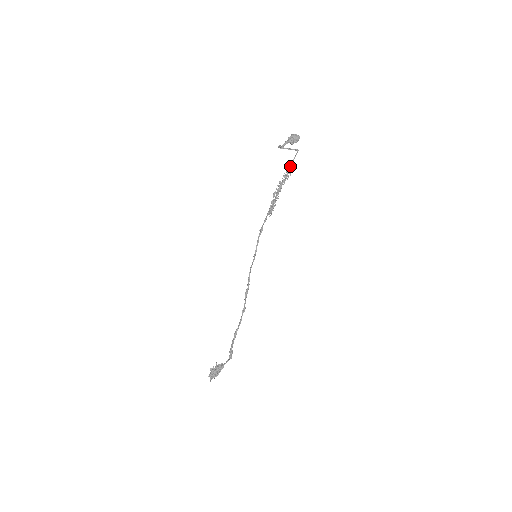
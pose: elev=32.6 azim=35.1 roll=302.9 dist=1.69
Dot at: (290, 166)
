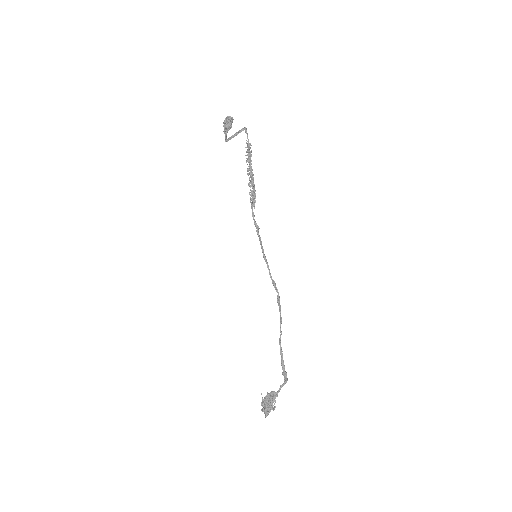
Dot at: (248, 148)
